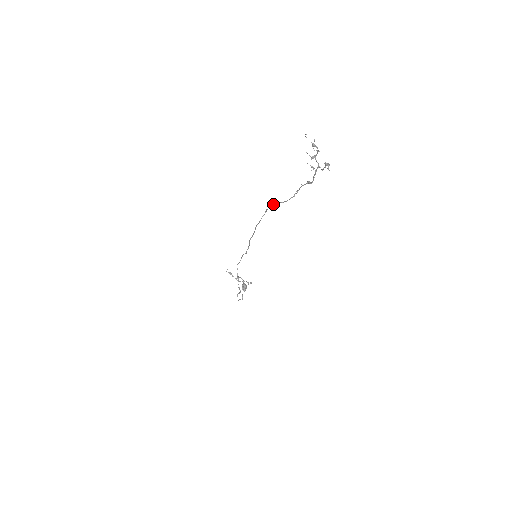
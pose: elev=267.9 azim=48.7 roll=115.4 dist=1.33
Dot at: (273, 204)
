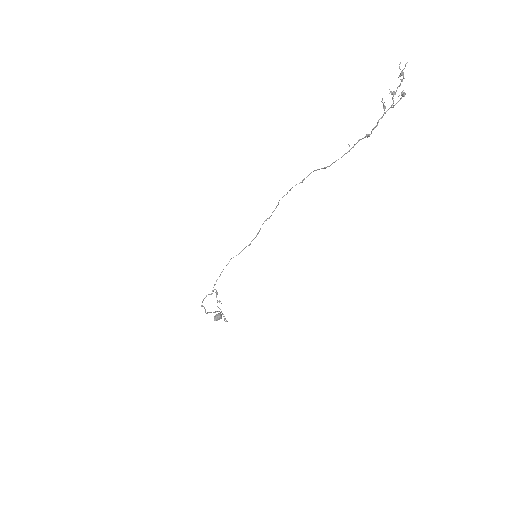
Dot at: (315, 170)
